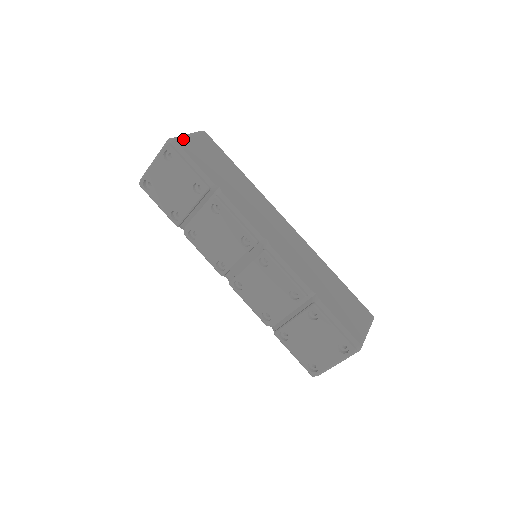
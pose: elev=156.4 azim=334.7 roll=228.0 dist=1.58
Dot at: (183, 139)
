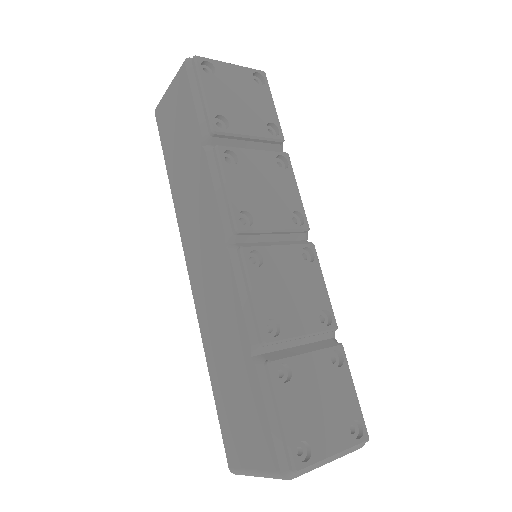
Dot at: occluded
